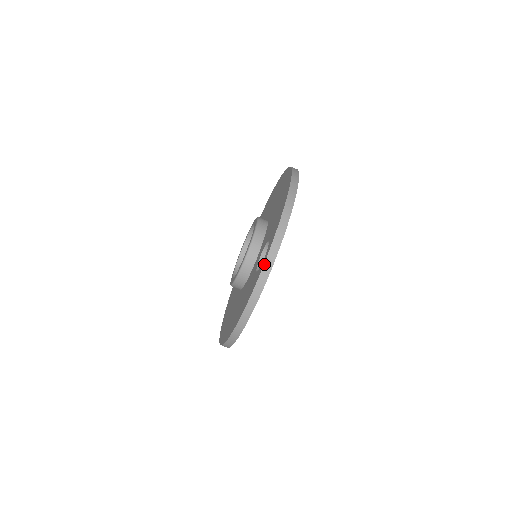
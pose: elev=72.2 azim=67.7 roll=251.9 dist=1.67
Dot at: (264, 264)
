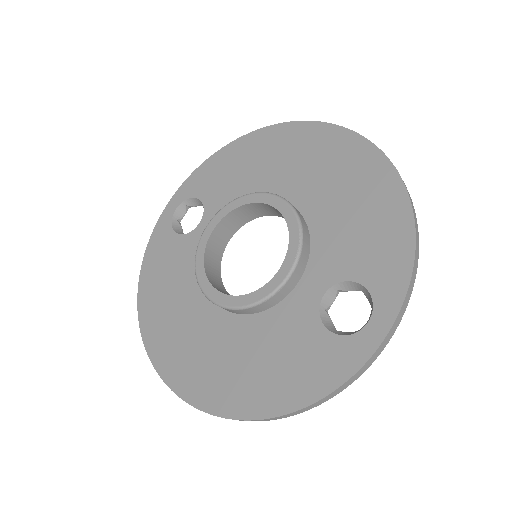
Dot at: (381, 344)
